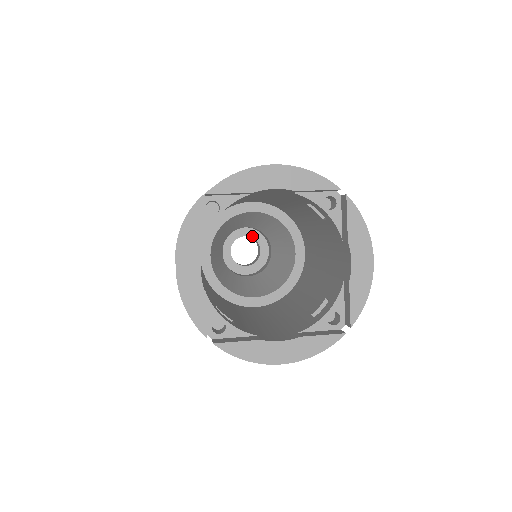
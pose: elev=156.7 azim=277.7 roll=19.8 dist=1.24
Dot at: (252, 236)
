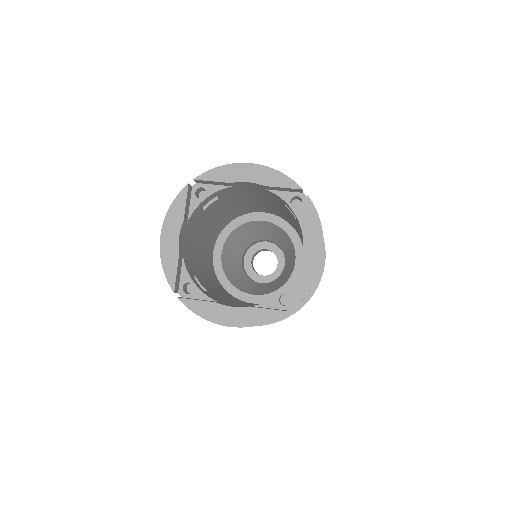
Dot at: (272, 250)
